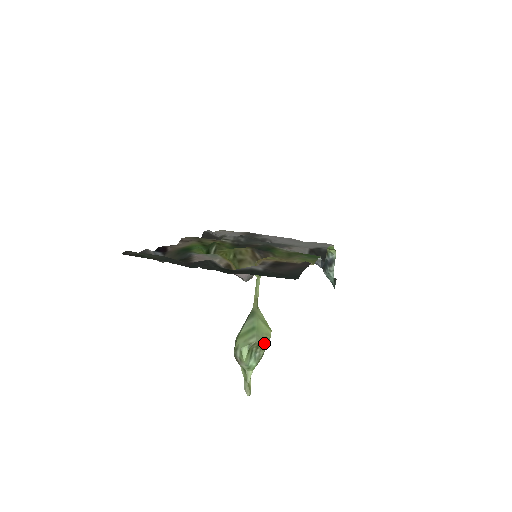
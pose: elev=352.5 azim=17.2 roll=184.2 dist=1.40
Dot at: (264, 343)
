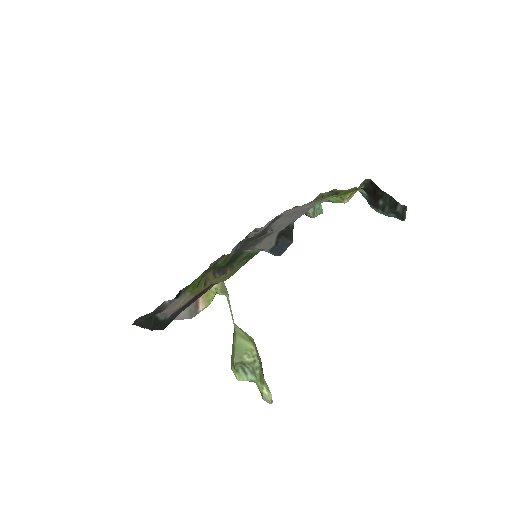
Dot at: (246, 359)
